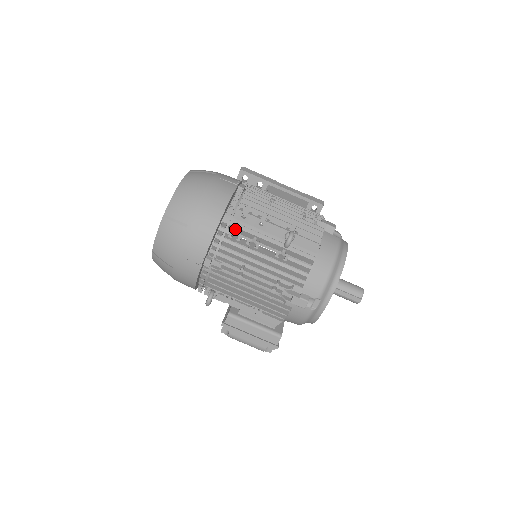
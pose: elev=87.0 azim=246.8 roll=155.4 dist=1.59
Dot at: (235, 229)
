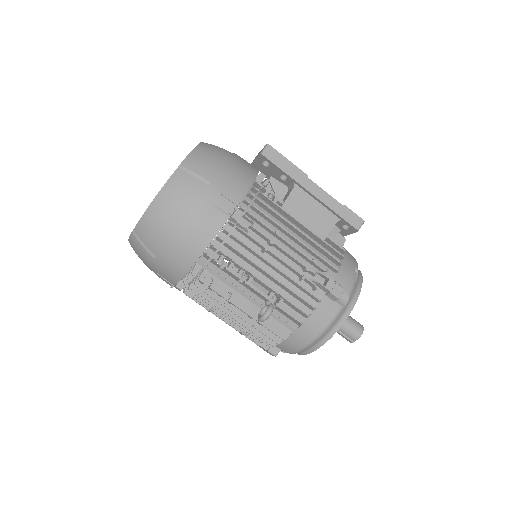
Dot at: (208, 278)
